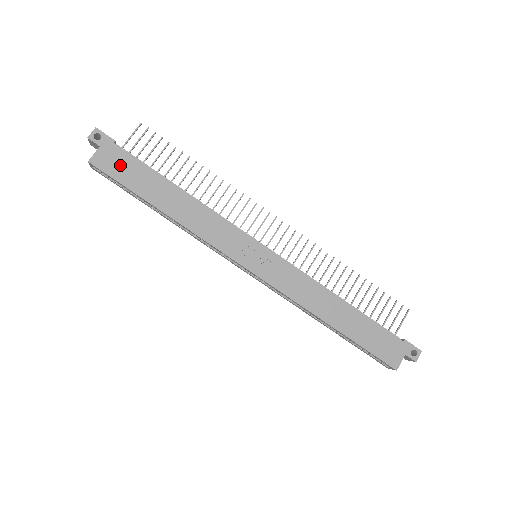
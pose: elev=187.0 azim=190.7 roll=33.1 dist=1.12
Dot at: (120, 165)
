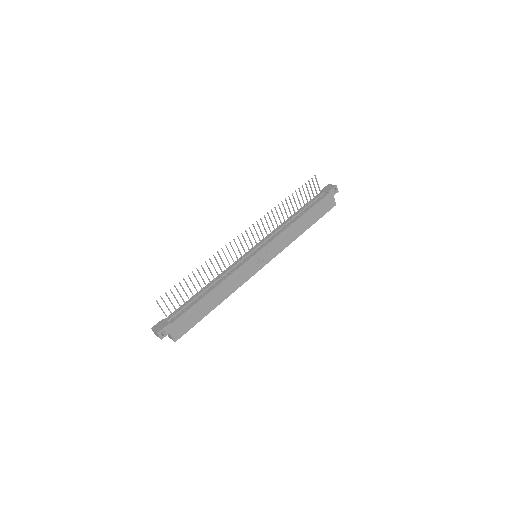
Dot at: (184, 324)
